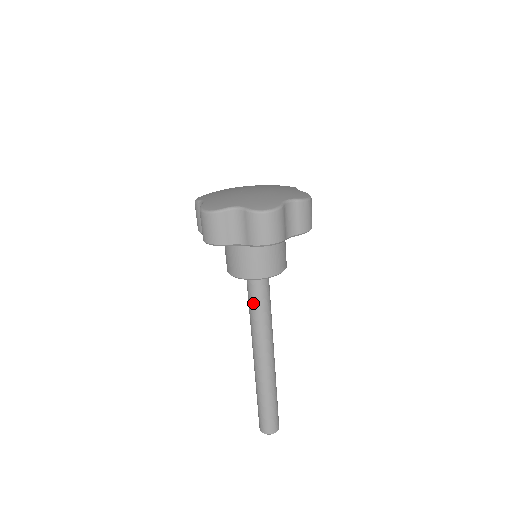
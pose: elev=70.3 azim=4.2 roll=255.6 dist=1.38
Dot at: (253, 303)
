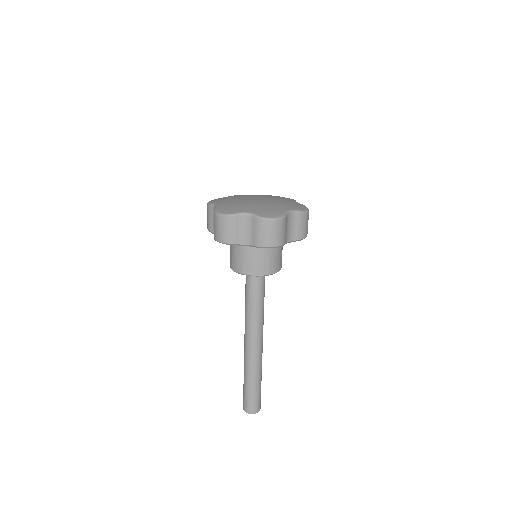
Dot at: (245, 293)
